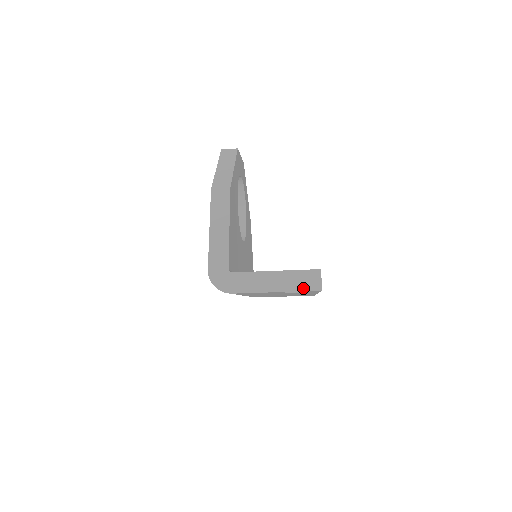
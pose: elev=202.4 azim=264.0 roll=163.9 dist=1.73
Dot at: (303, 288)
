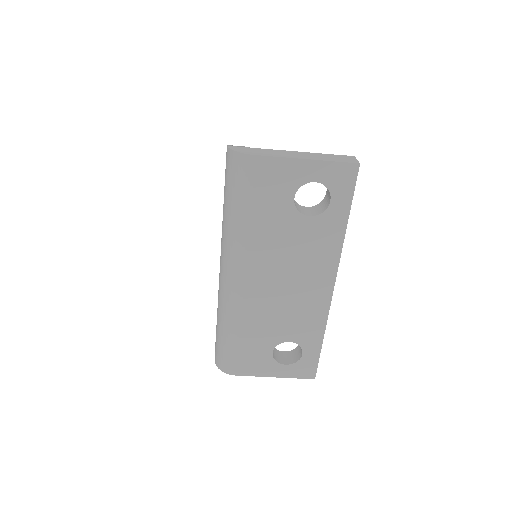
Dot at: (338, 160)
